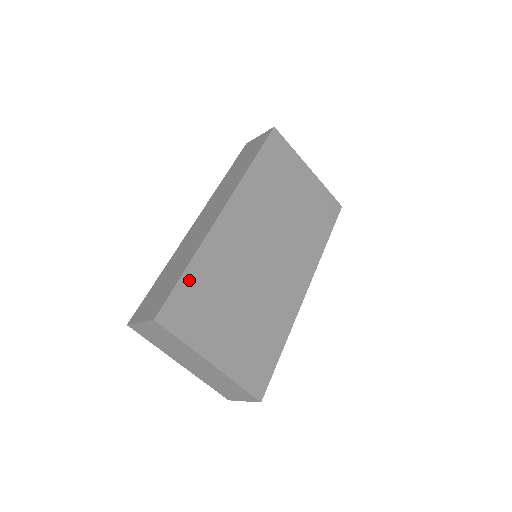
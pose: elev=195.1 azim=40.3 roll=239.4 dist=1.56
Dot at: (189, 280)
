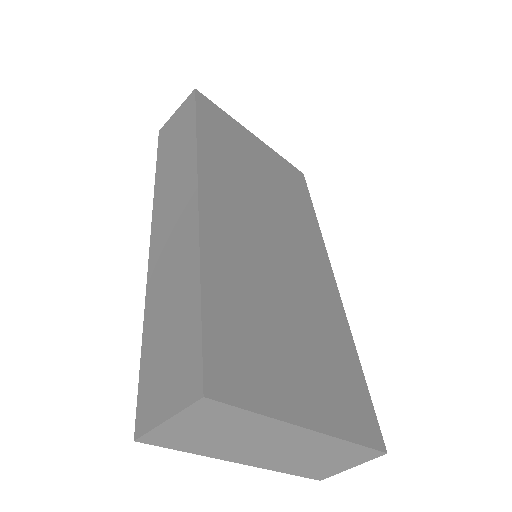
Dot at: (214, 308)
